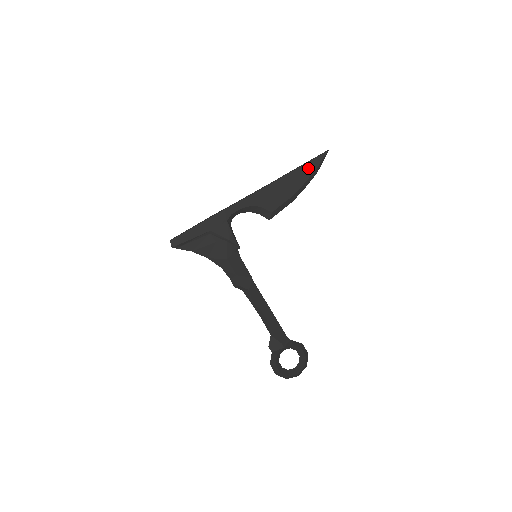
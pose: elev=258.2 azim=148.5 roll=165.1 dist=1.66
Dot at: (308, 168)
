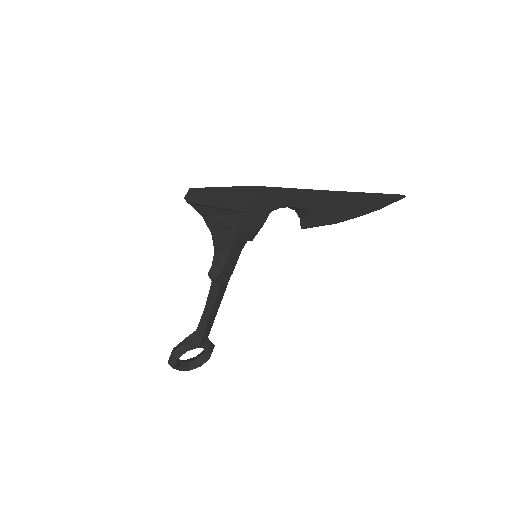
Dot at: (378, 203)
